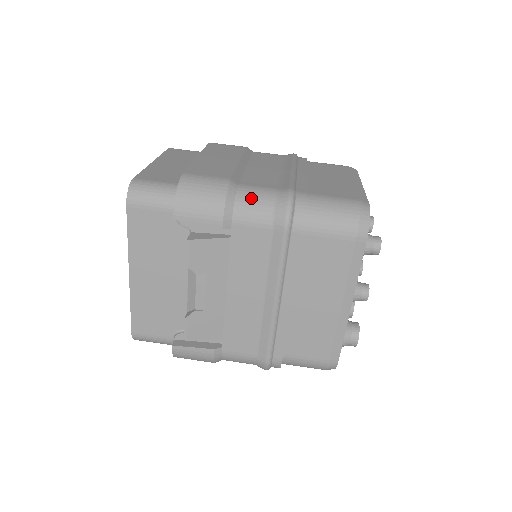
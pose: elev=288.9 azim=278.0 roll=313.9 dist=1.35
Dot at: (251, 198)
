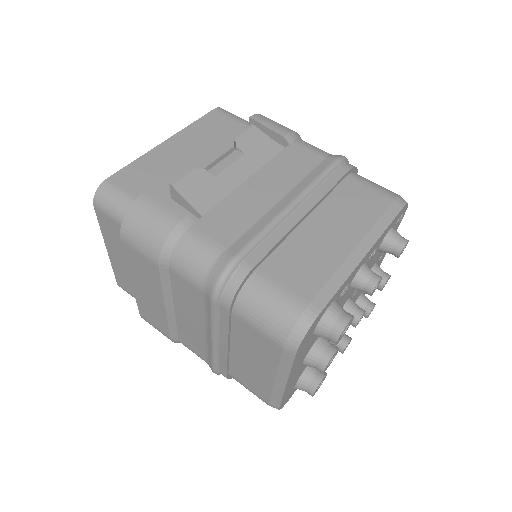
Dot at: occluded
